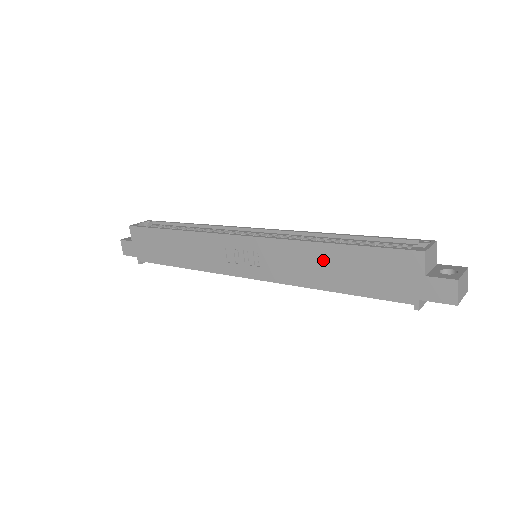
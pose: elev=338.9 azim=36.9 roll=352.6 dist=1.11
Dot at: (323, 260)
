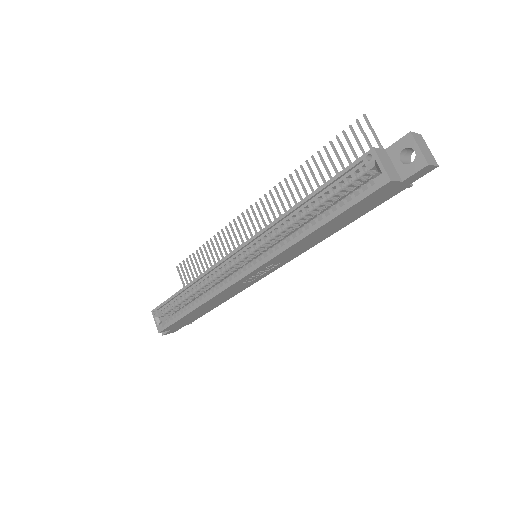
Dot at: (319, 234)
